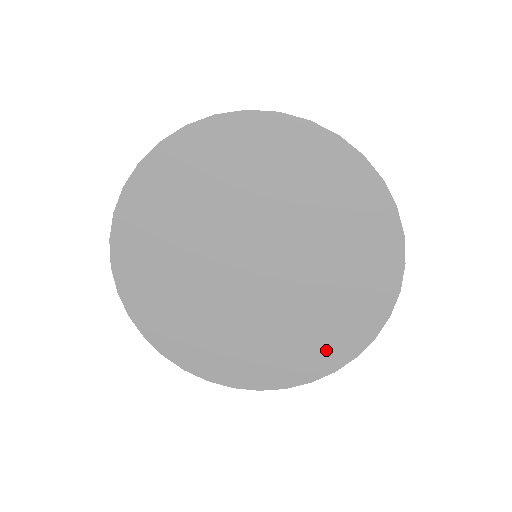
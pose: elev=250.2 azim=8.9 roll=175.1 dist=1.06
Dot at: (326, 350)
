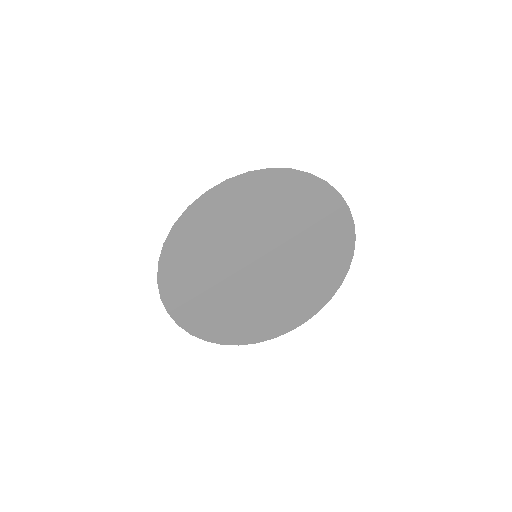
Dot at: (247, 332)
